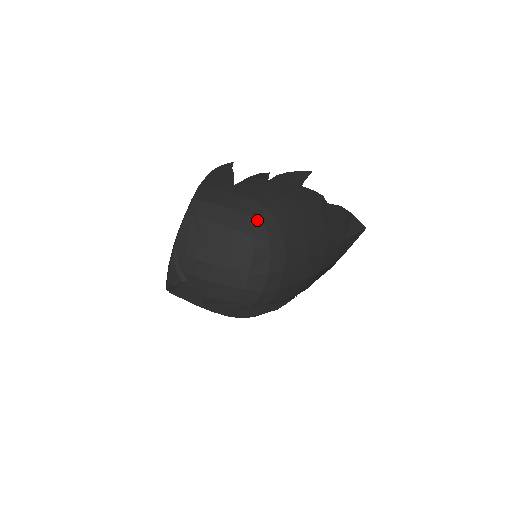
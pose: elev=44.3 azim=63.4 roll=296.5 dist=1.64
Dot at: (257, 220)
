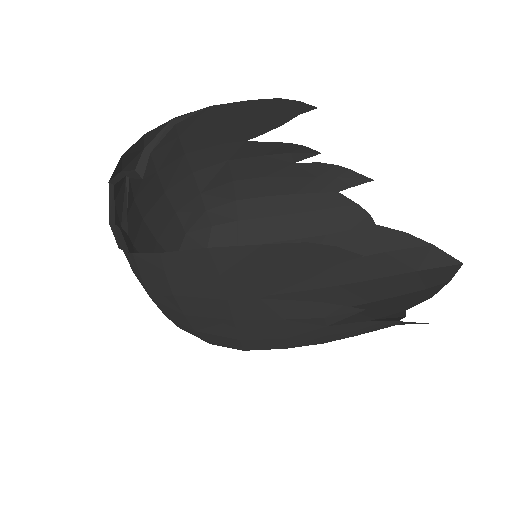
Dot at: (208, 210)
